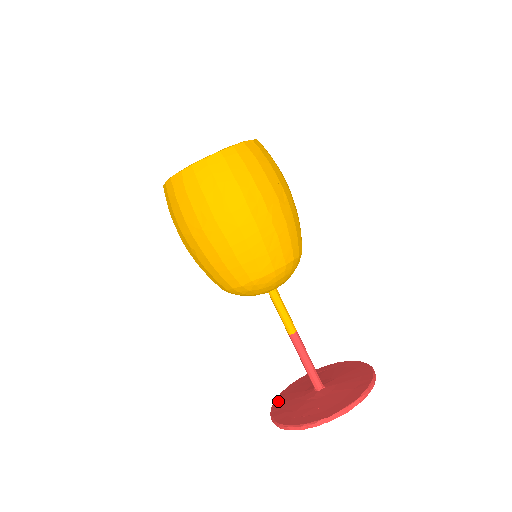
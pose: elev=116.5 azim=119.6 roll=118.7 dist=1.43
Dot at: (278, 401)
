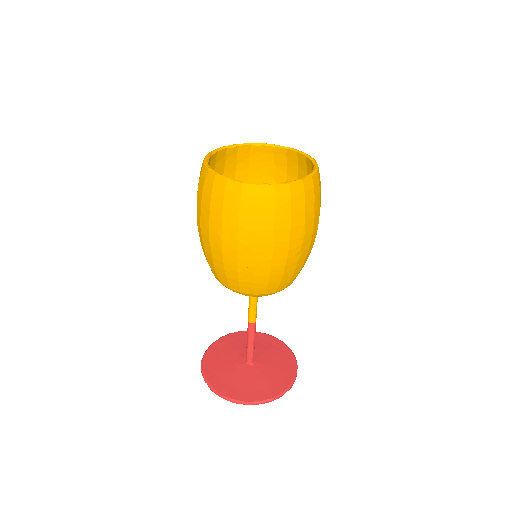
Dot at: (227, 338)
